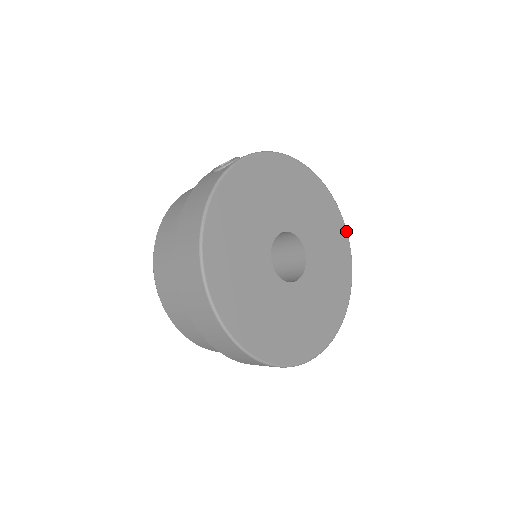
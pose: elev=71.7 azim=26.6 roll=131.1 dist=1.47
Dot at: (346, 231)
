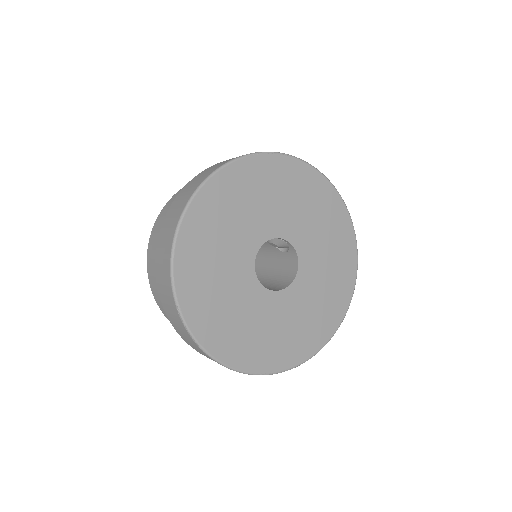
Dot at: (337, 328)
